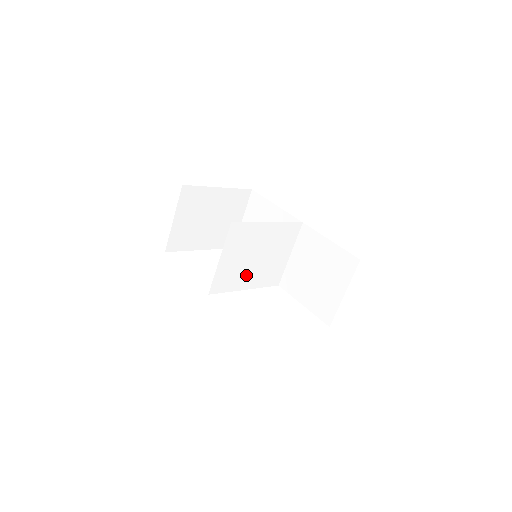
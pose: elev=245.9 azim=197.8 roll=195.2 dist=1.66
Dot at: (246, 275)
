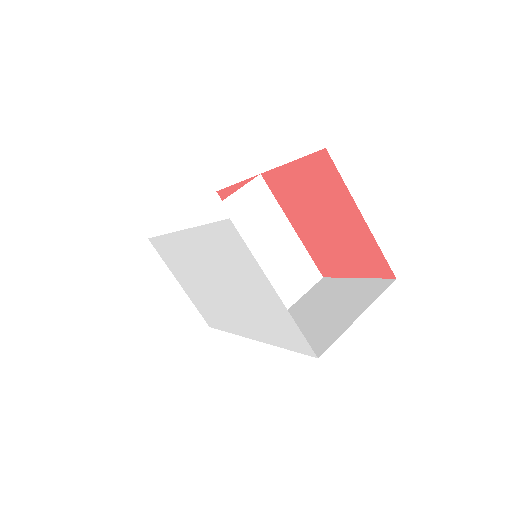
Dot at: occluded
